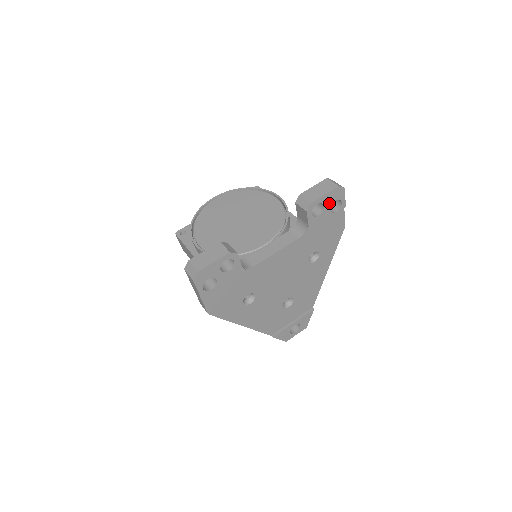
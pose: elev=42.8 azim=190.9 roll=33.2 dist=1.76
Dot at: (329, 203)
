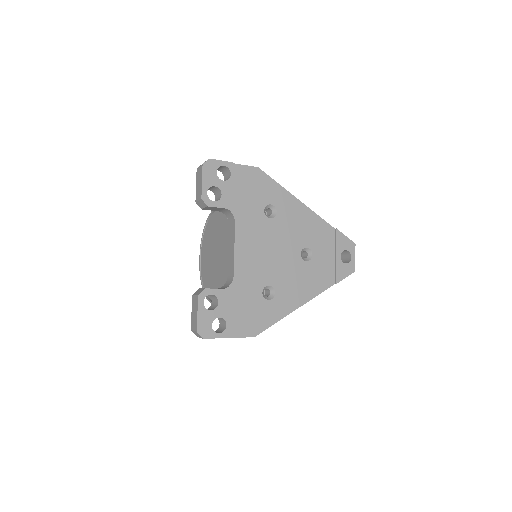
Dot at: (215, 180)
